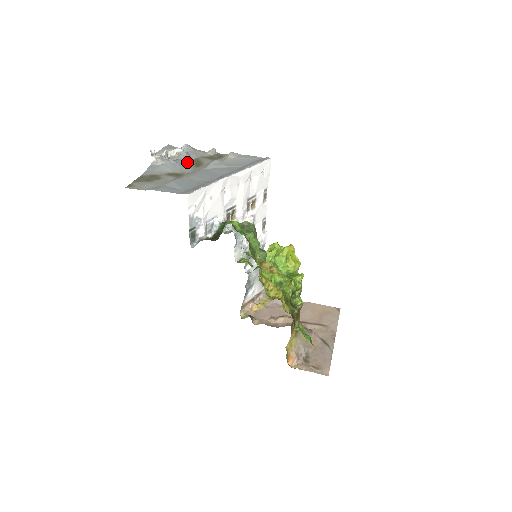
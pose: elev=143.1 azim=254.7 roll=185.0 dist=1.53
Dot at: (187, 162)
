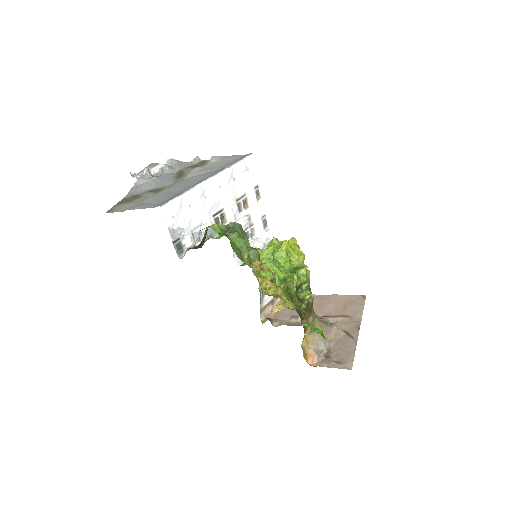
Dot at: (169, 176)
